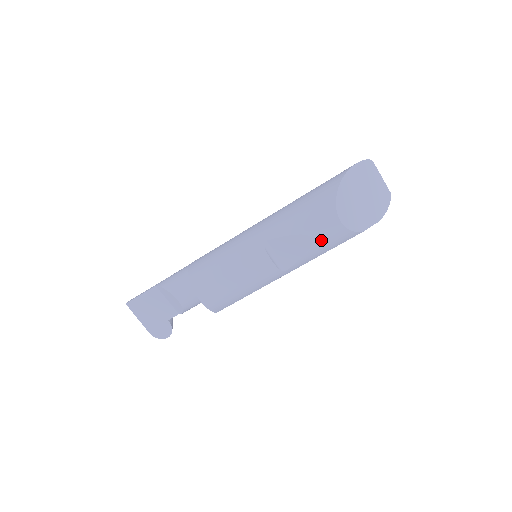
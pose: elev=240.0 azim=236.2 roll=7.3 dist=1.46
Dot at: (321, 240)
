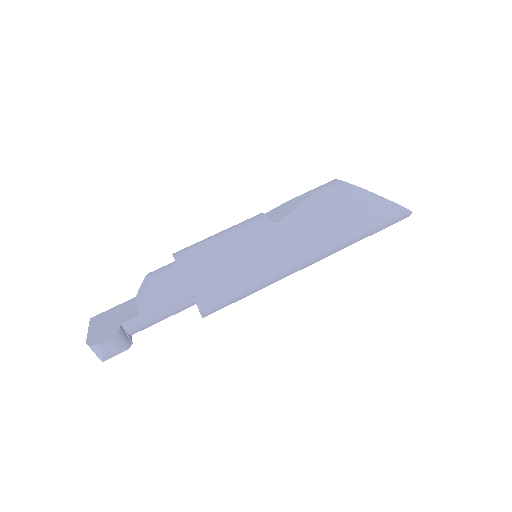
Dot at: (318, 192)
